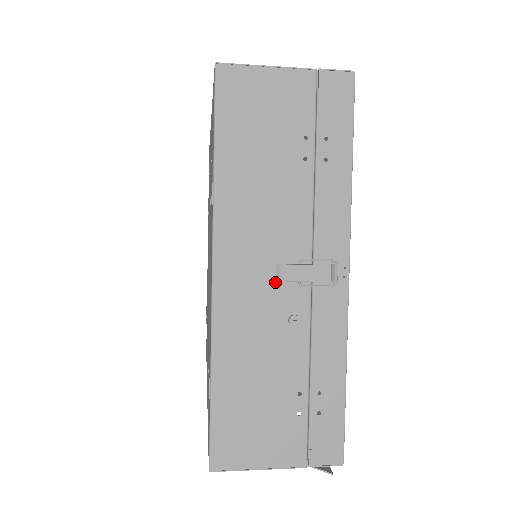
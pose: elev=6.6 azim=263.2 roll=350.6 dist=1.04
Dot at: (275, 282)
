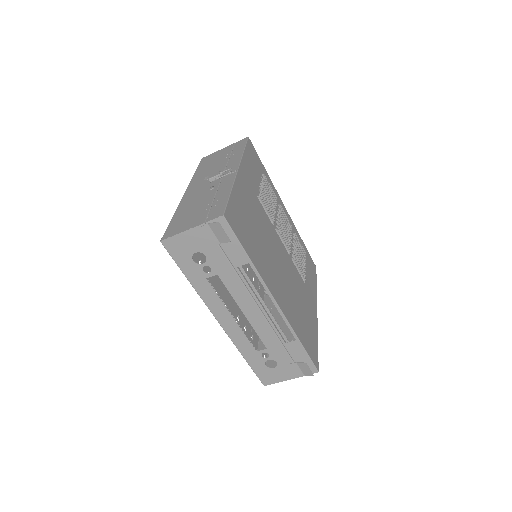
Dot at: (207, 184)
